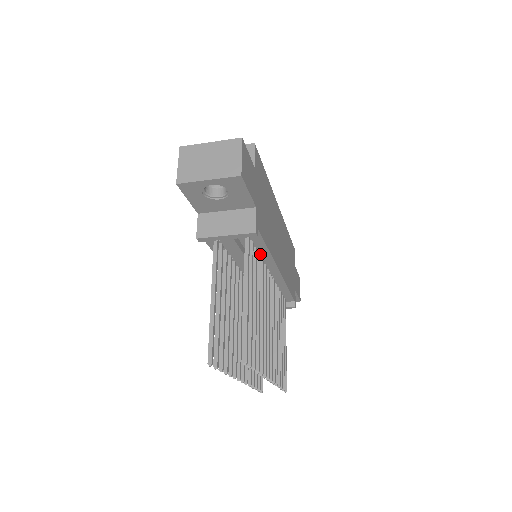
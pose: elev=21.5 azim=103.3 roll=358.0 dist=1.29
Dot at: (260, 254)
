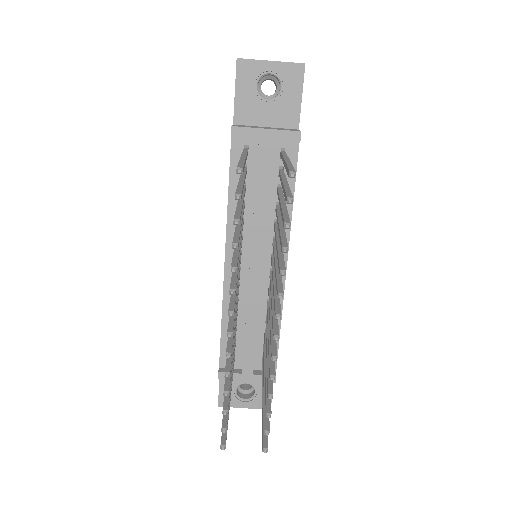
Dot at: occluded
